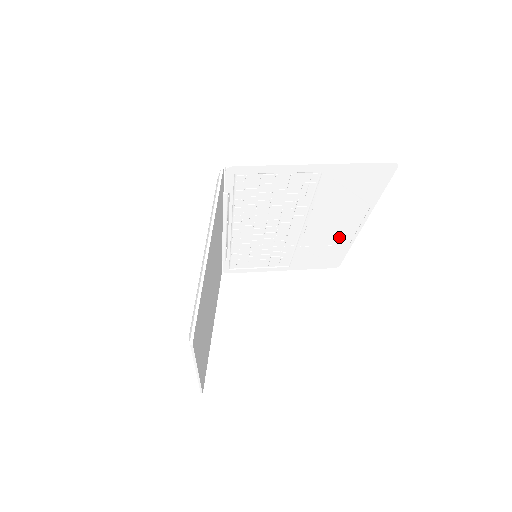
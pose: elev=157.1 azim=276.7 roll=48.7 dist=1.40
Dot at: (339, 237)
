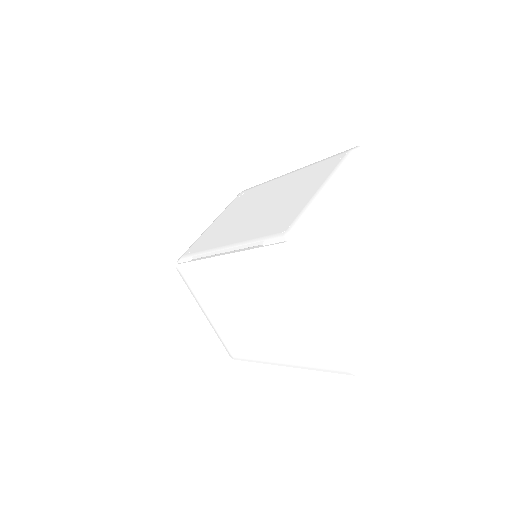
Dot at: occluded
